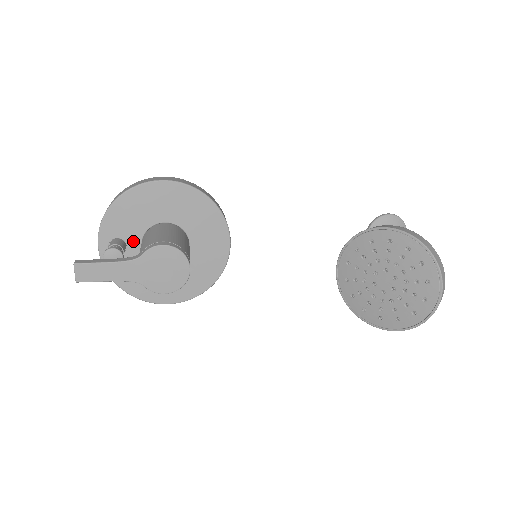
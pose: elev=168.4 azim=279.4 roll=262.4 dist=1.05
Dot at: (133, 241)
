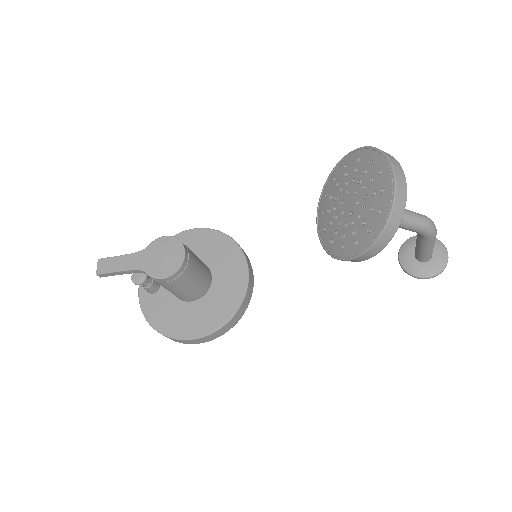
Dot at: occluded
